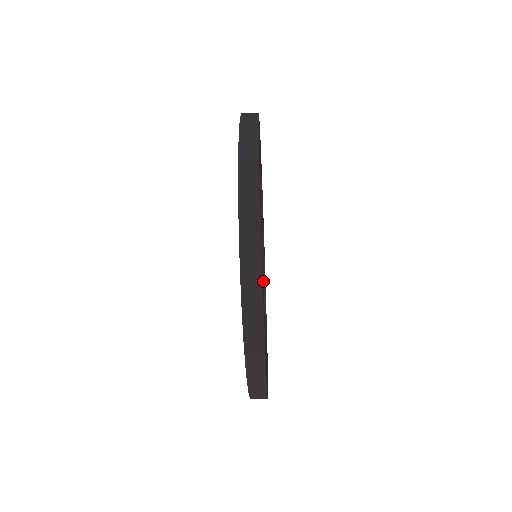
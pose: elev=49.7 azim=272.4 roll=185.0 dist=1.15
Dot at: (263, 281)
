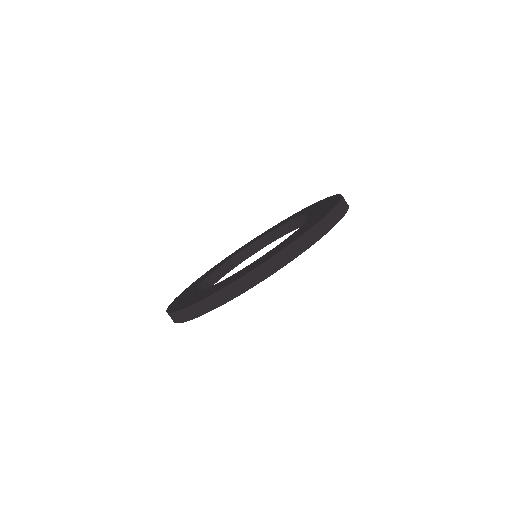
Dot at: occluded
